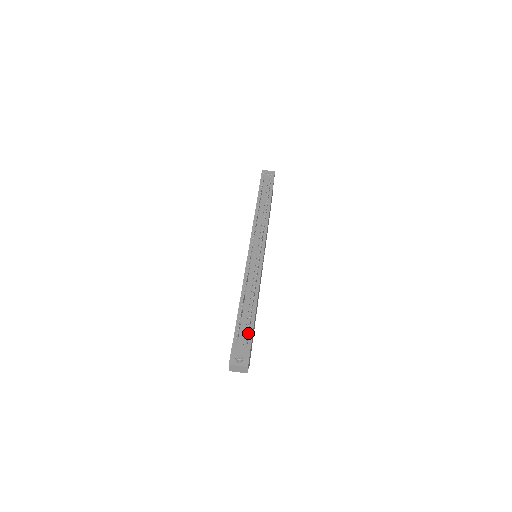
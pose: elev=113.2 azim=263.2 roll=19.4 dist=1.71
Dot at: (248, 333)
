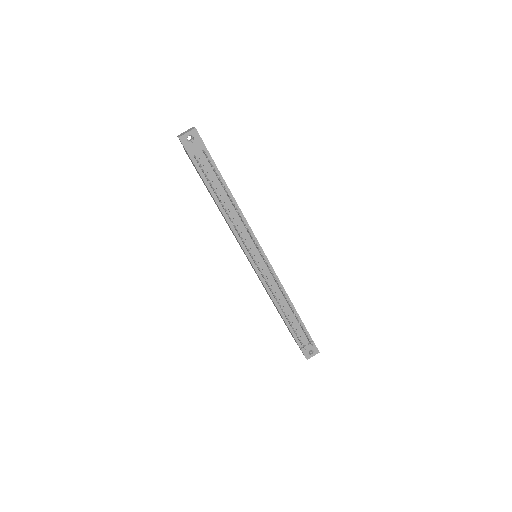
Dot at: (309, 339)
